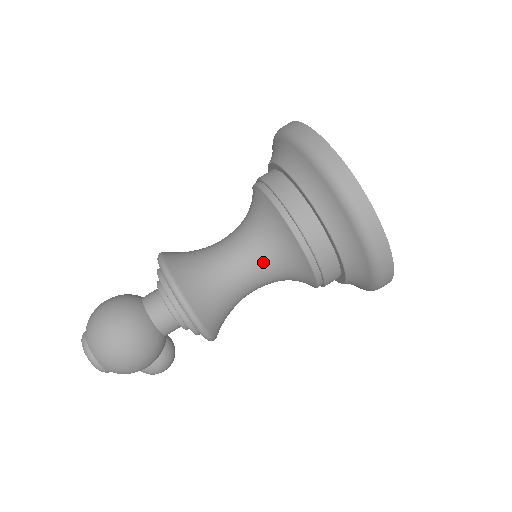
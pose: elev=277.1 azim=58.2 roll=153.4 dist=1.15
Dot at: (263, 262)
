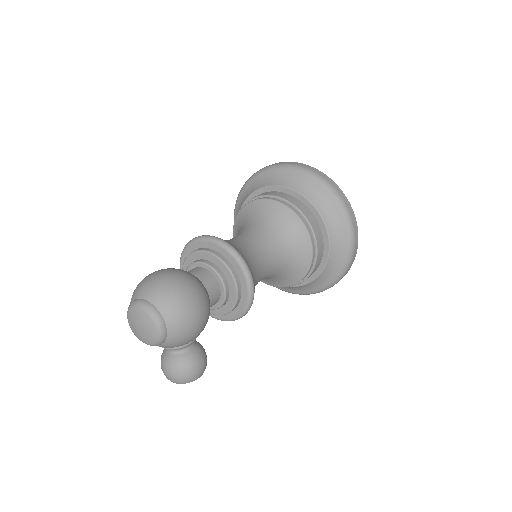
Dot at: (270, 238)
